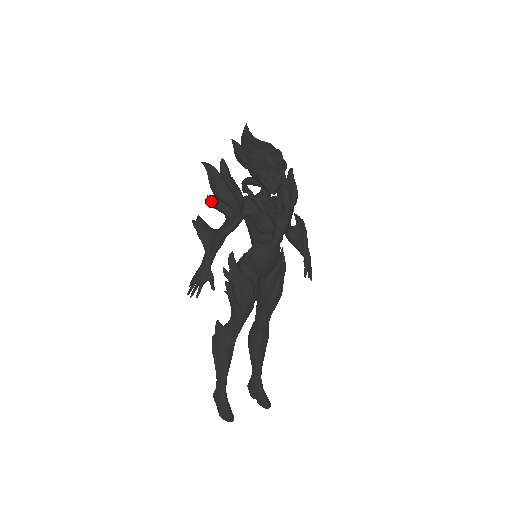
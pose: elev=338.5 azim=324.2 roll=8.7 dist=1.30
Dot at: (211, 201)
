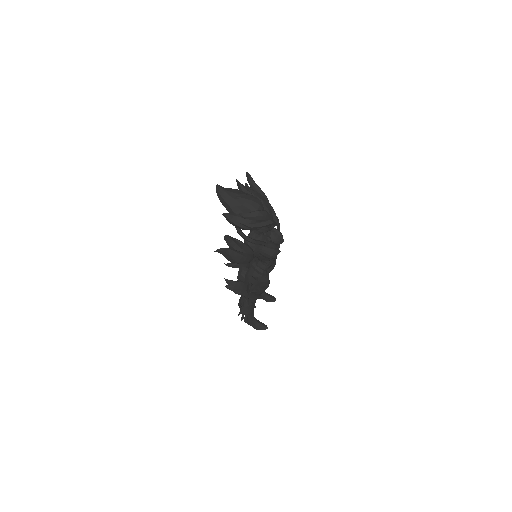
Dot at: (231, 266)
